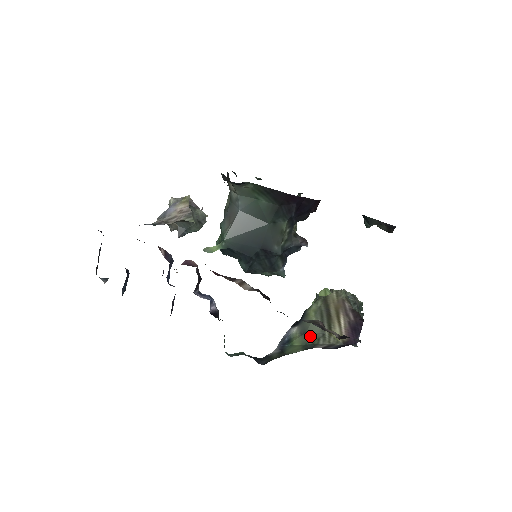
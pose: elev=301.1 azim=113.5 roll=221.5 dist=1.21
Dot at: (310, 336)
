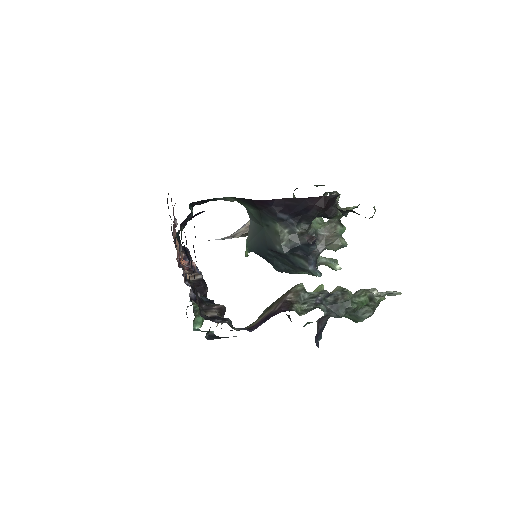
Dot at: occluded
